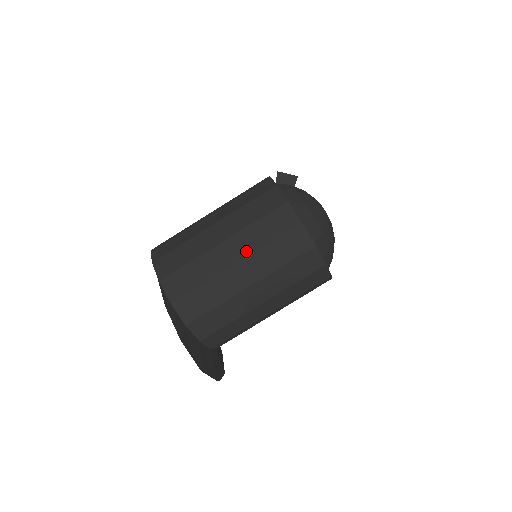
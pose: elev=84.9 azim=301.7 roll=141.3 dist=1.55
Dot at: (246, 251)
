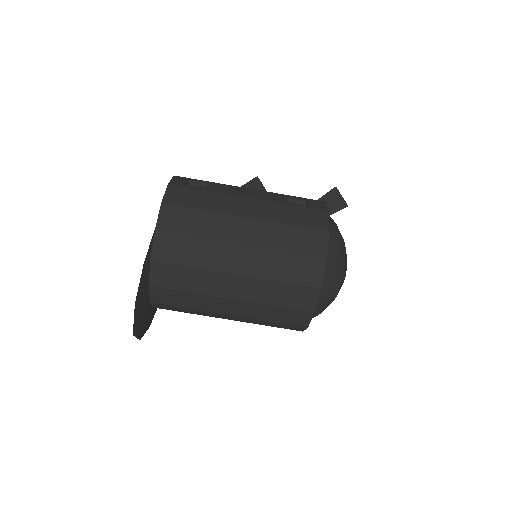
Dot at: (254, 271)
